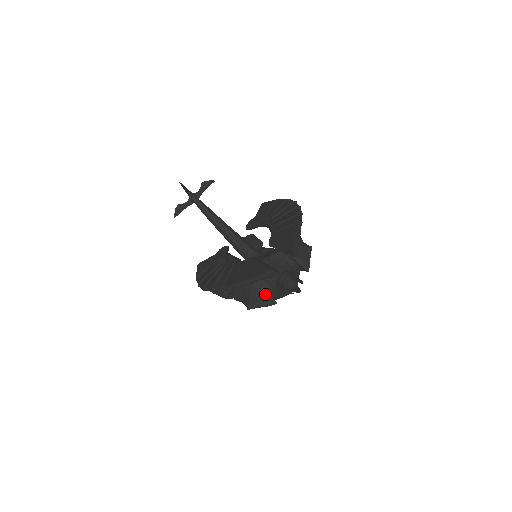
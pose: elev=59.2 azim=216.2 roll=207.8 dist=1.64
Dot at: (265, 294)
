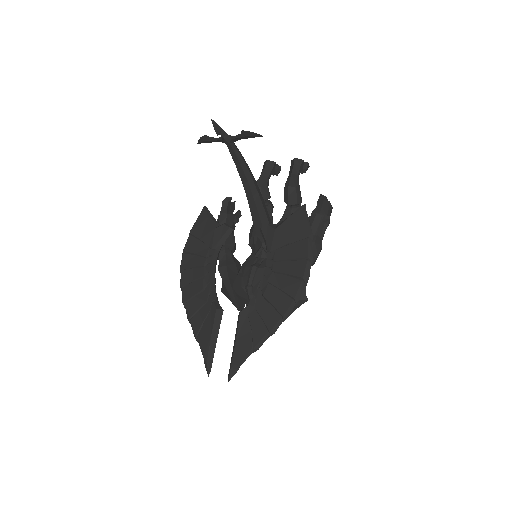
Dot at: (235, 304)
